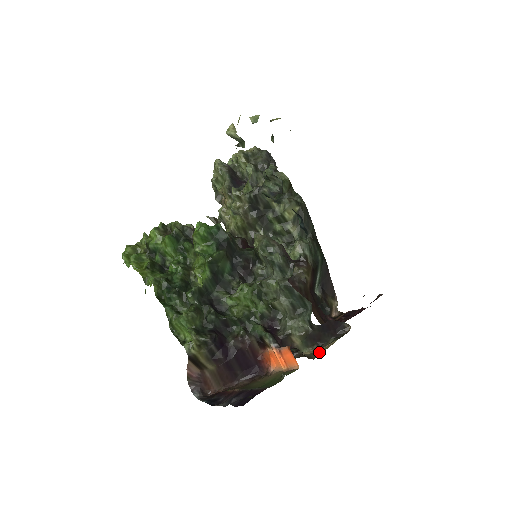
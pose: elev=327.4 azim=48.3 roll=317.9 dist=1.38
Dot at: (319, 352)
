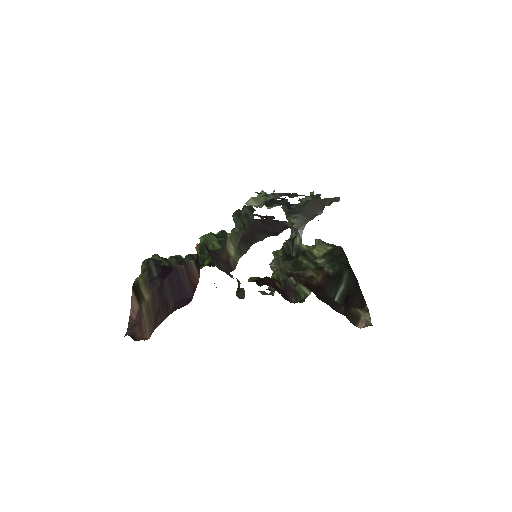
Dot at: occluded
